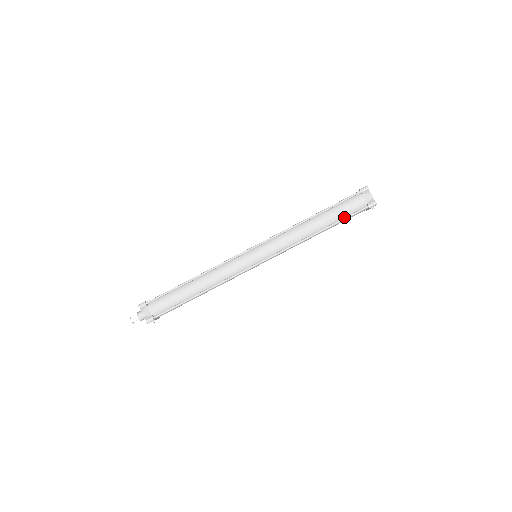
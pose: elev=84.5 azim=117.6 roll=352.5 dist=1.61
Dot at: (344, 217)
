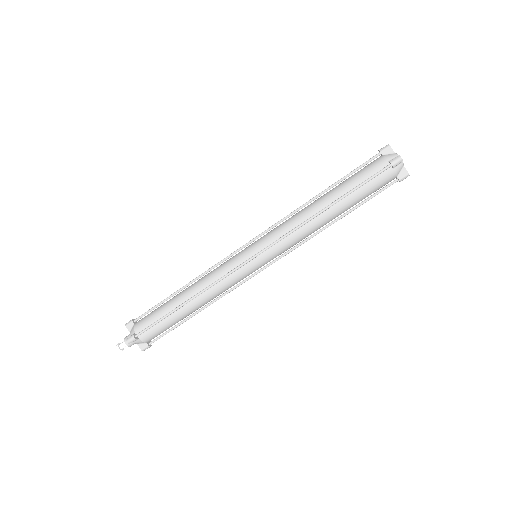
Dot at: occluded
